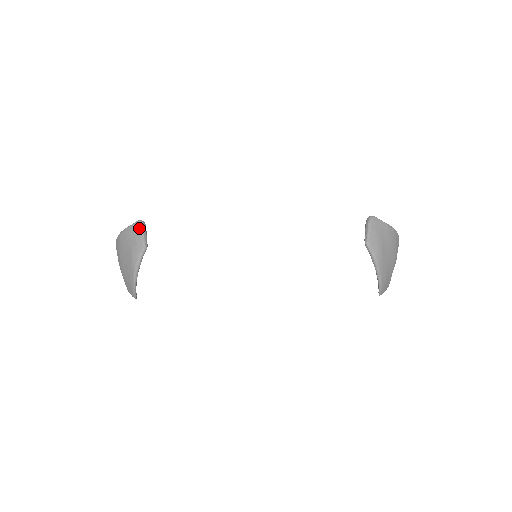
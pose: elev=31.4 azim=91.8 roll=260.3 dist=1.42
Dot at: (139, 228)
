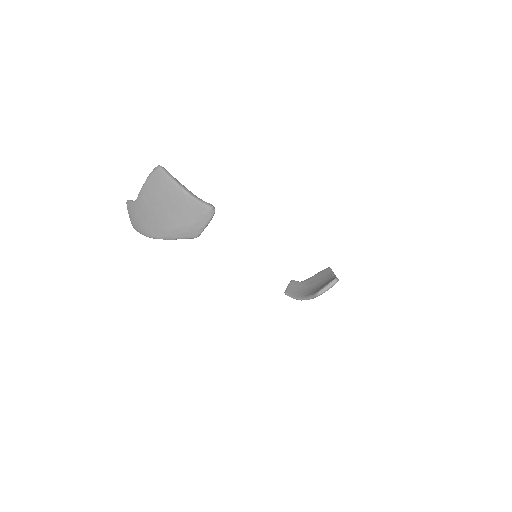
Dot at: (207, 218)
